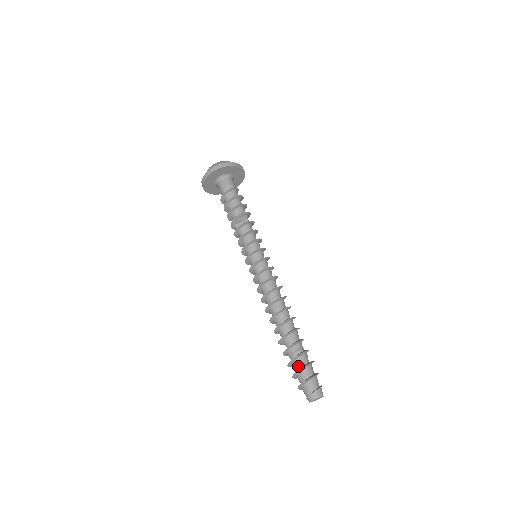
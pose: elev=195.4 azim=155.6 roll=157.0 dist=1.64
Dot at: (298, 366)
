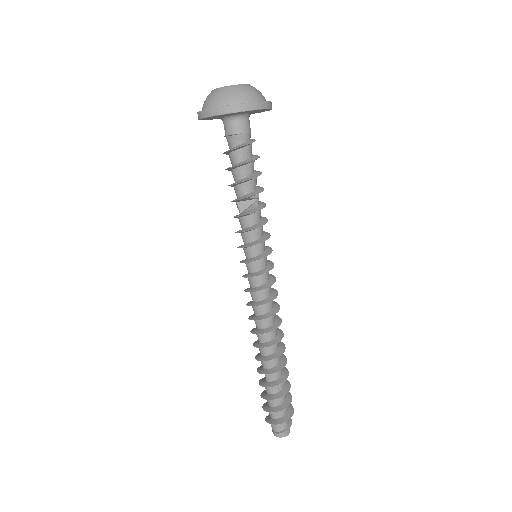
Dot at: (275, 404)
